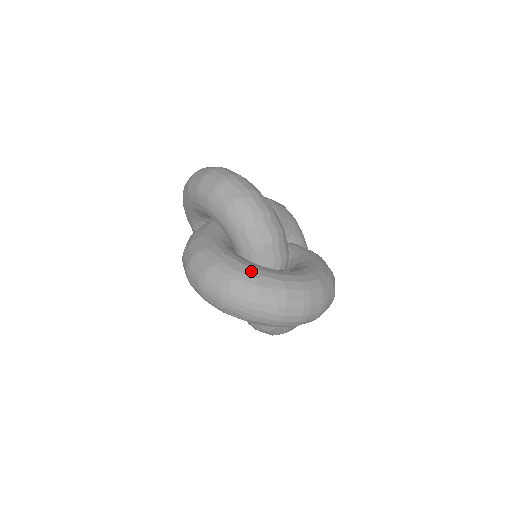
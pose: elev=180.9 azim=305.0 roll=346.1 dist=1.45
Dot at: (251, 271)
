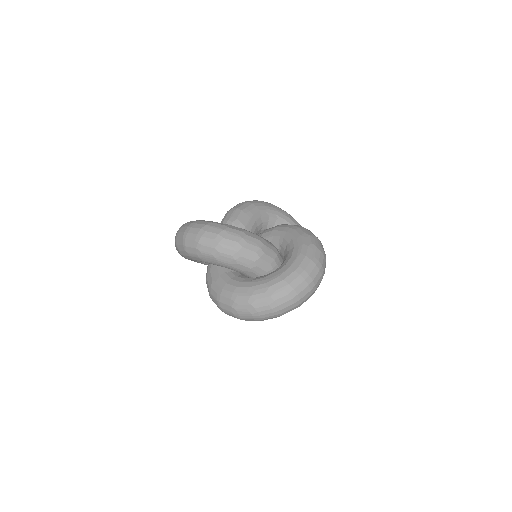
Dot at: (260, 289)
